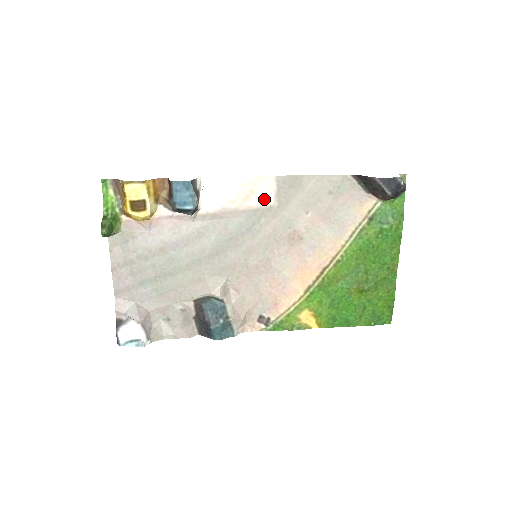
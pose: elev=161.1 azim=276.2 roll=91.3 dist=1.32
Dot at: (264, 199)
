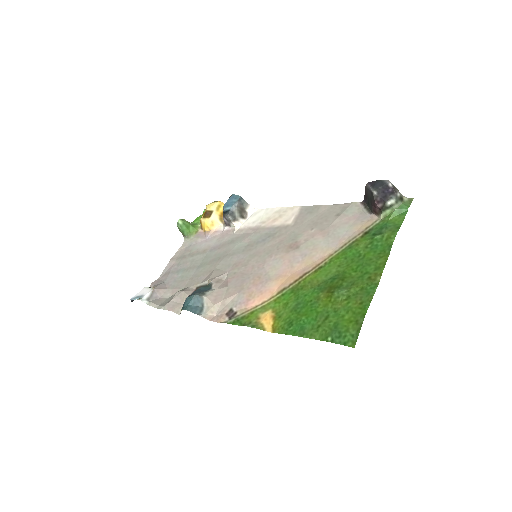
Dot at: (286, 221)
